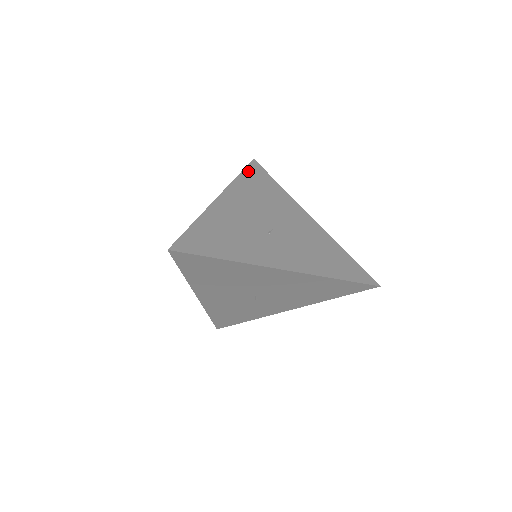
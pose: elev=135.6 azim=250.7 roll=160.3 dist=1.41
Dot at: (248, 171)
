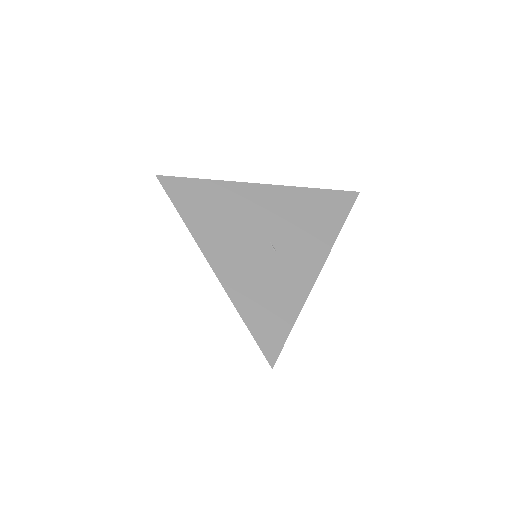
Dot at: (177, 200)
